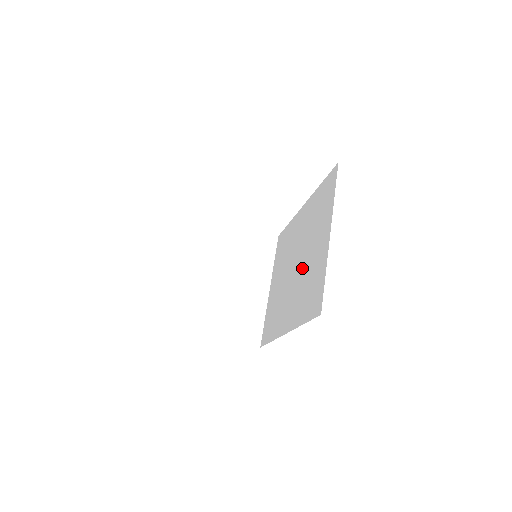
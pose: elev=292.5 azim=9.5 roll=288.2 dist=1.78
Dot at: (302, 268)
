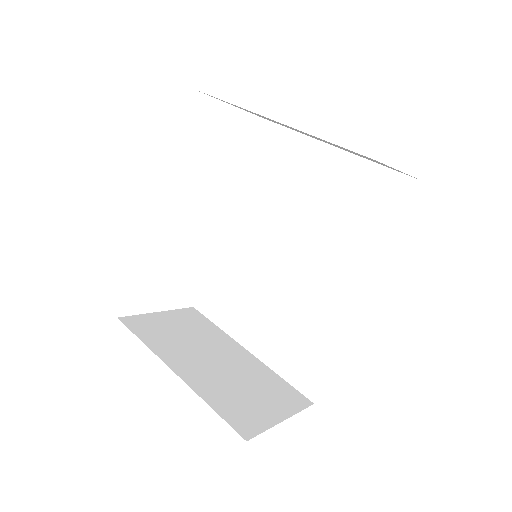
Dot at: (312, 230)
